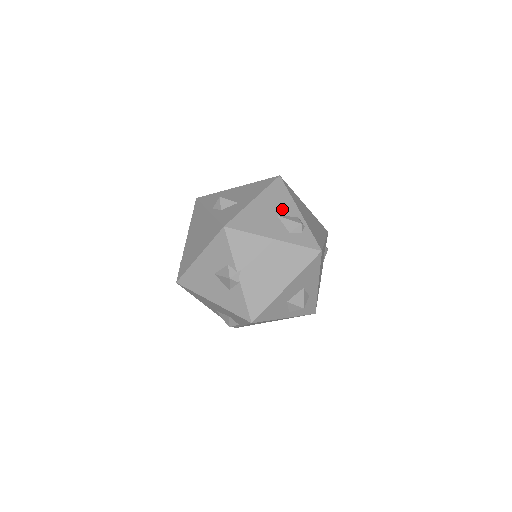
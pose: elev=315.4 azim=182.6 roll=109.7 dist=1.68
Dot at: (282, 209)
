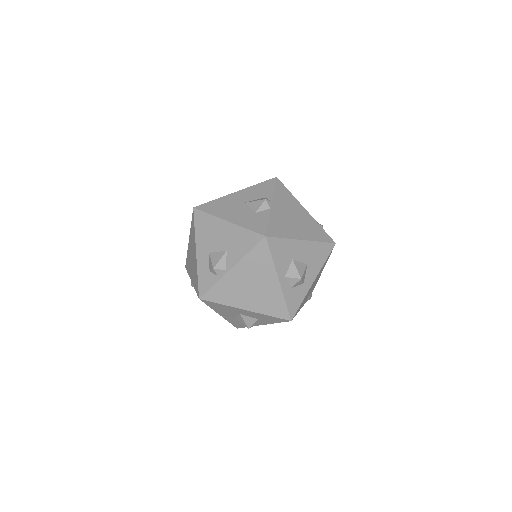
Dot at: occluded
